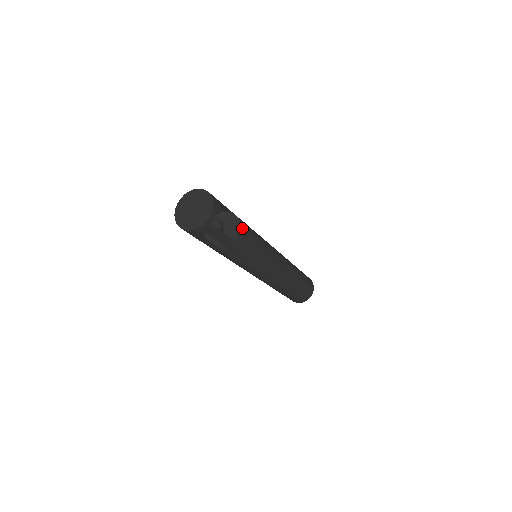
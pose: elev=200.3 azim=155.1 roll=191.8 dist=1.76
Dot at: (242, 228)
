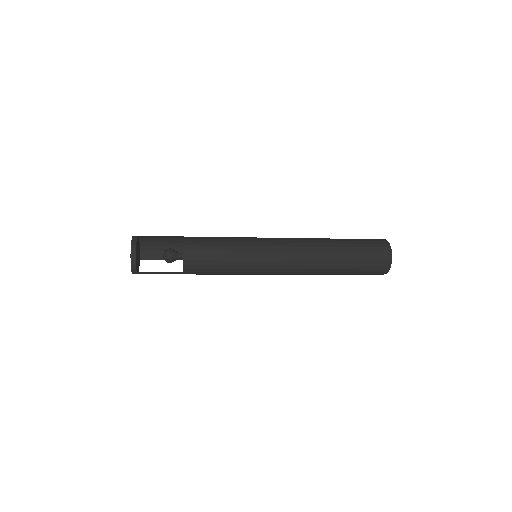
Dot at: (187, 261)
